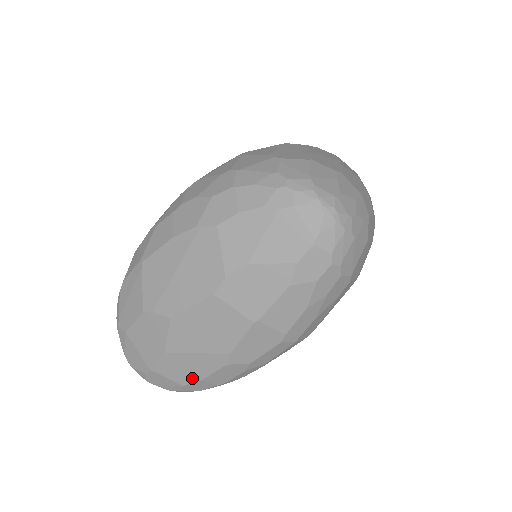
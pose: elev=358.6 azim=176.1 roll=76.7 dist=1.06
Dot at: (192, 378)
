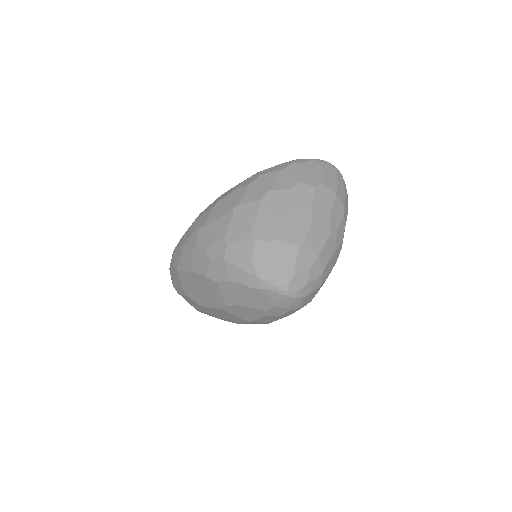
Dot at: (222, 319)
